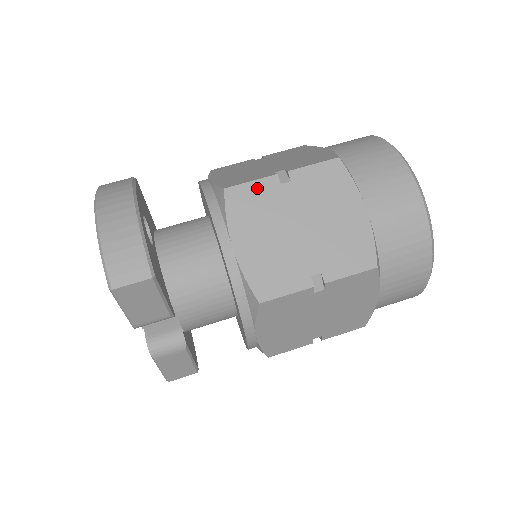
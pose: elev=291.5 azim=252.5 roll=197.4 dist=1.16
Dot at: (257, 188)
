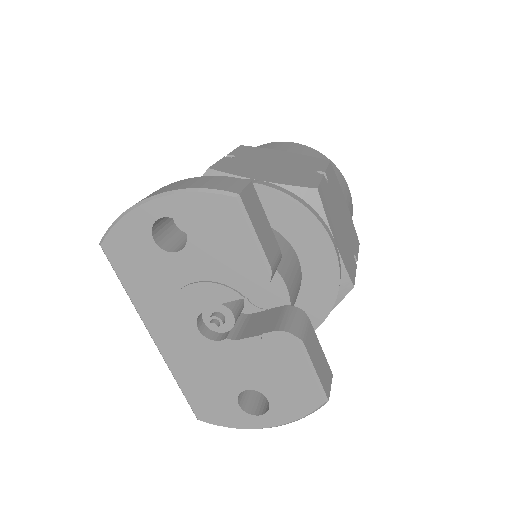
Dot at: (225, 162)
